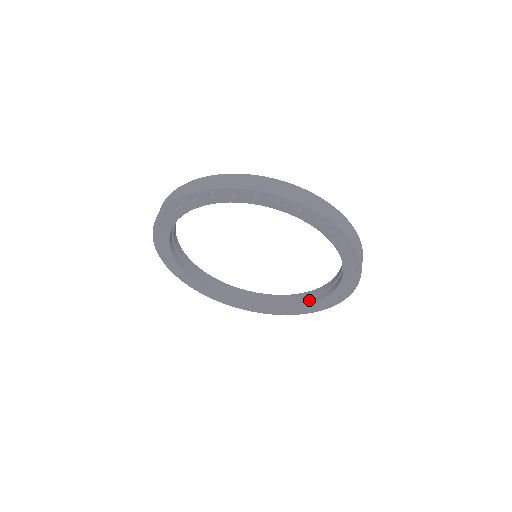
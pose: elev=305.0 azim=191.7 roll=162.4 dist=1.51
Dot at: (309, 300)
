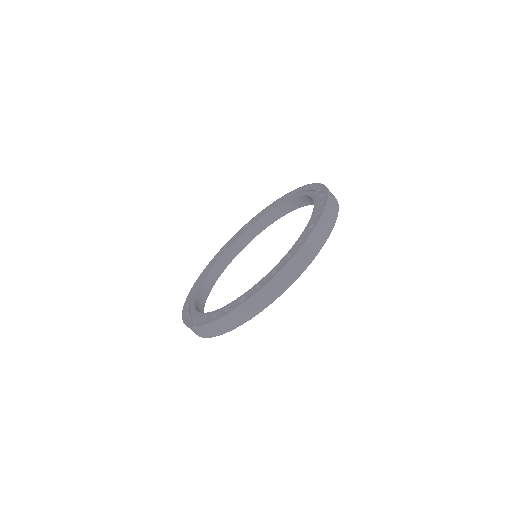
Dot at: (273, 219)
